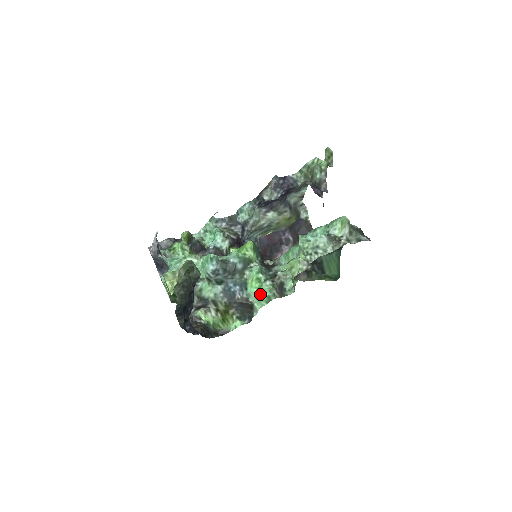
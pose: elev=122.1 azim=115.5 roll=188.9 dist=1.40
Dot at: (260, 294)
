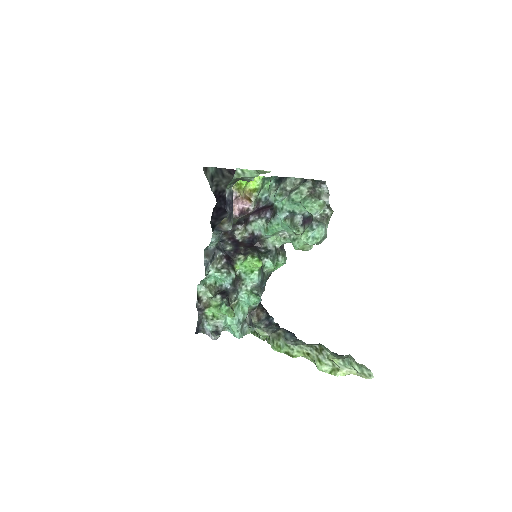
Dot at: occluded
